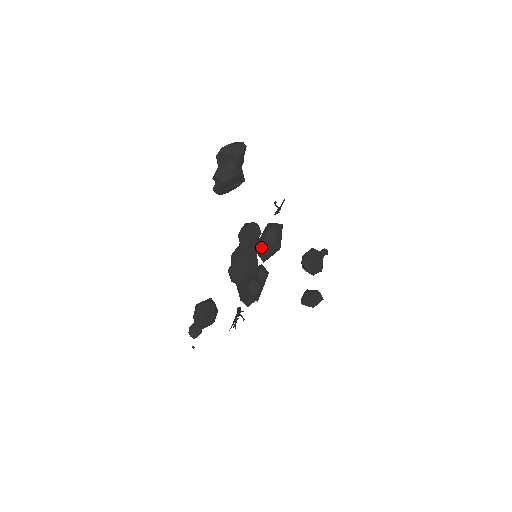
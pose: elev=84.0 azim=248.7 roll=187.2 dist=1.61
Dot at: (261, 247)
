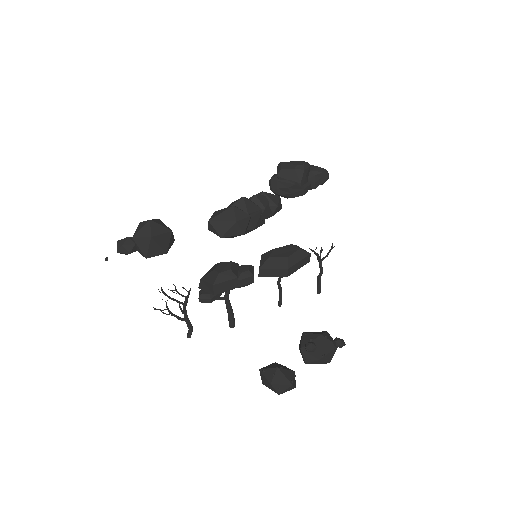
Dot at: (269, 253)
